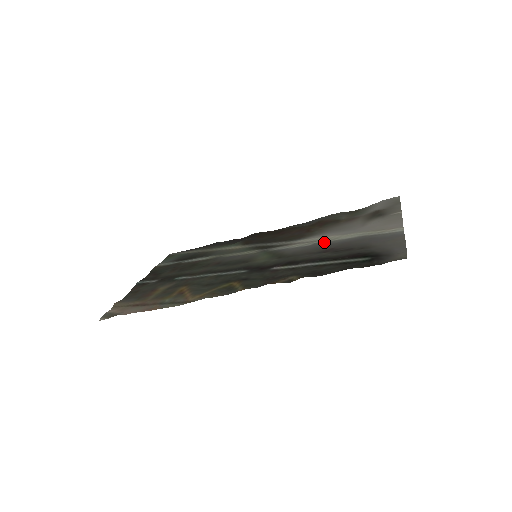
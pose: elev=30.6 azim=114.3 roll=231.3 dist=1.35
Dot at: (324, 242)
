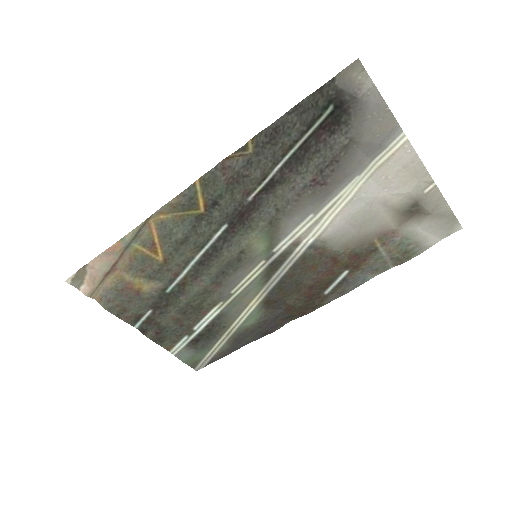
Dot at: (325, 203)
